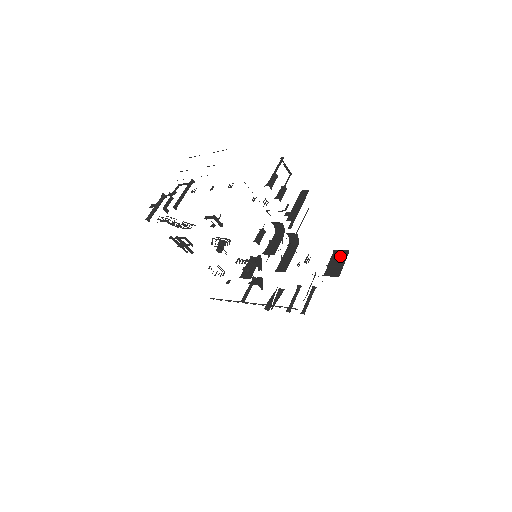
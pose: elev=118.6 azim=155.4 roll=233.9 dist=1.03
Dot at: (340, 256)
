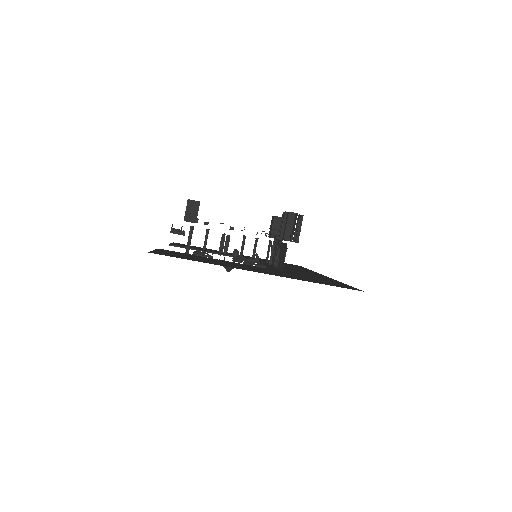
Dot at: (280, 222)
